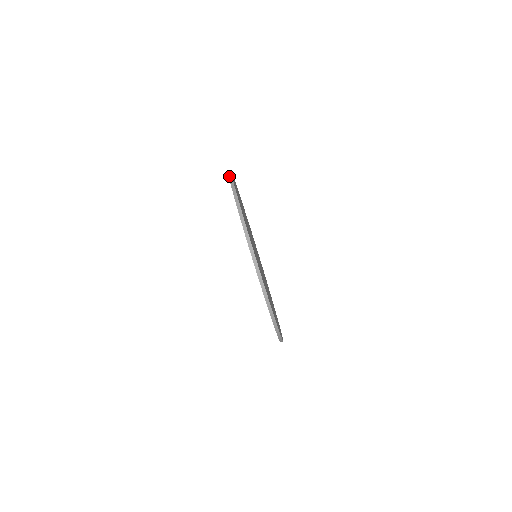
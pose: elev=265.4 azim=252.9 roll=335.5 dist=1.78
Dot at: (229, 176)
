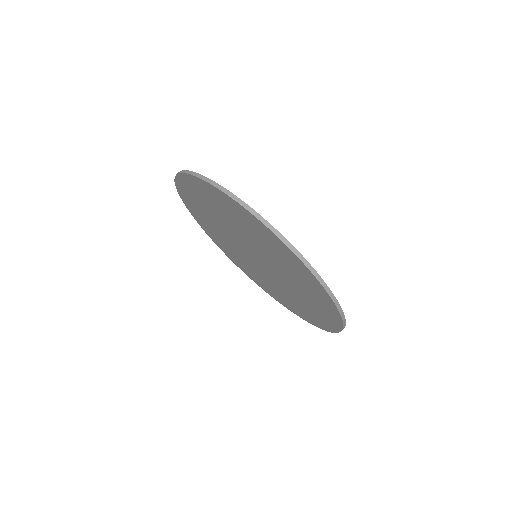
Dot at: (175, 176)
